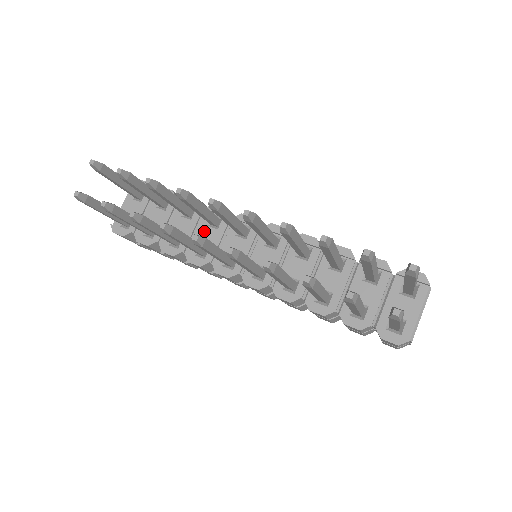
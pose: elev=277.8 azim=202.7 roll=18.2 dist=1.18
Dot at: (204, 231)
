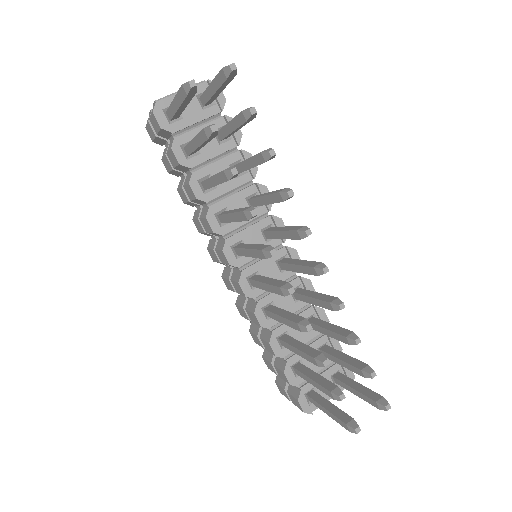
Dot at: (239, 201)
